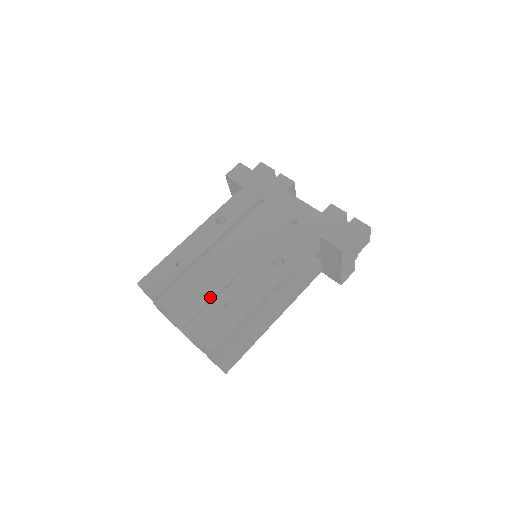
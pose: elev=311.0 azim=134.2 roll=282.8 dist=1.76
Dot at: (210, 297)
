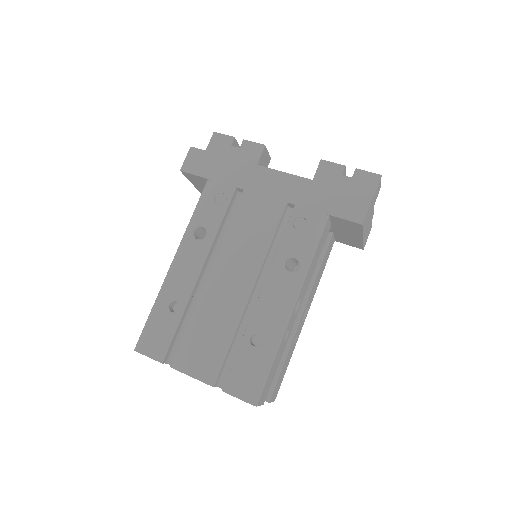
Dot at: (229, 339)
